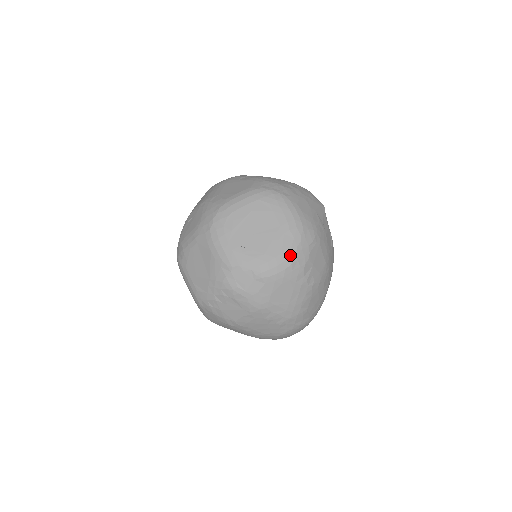
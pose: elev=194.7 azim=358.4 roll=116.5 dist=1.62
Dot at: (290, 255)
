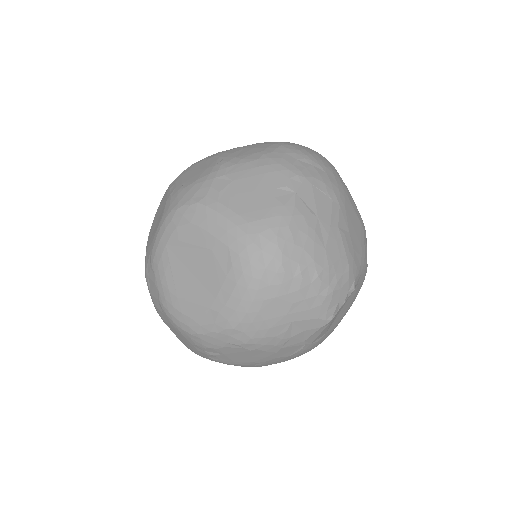
Dot at: (196, 328)
